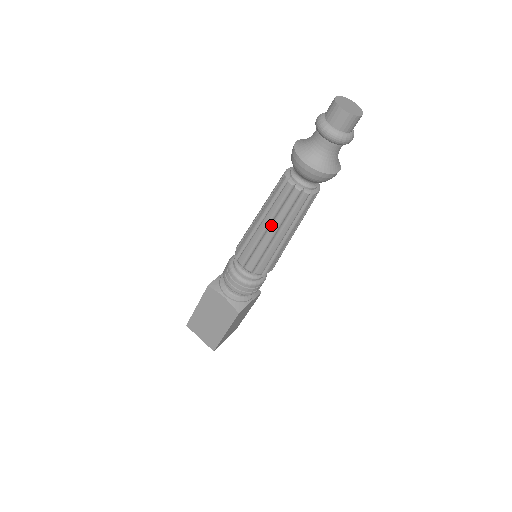
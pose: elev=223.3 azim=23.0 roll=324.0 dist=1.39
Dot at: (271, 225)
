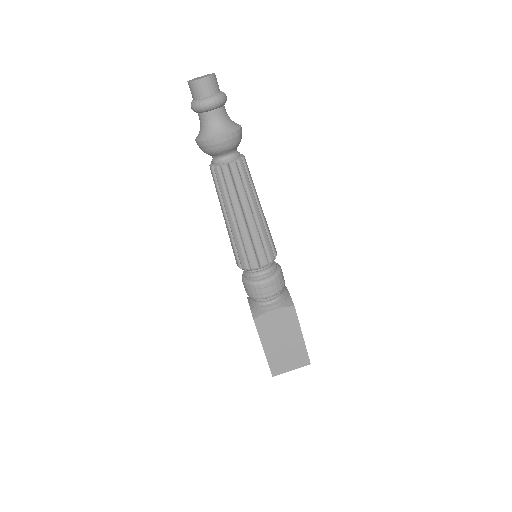
Dot at: (222, 211)
